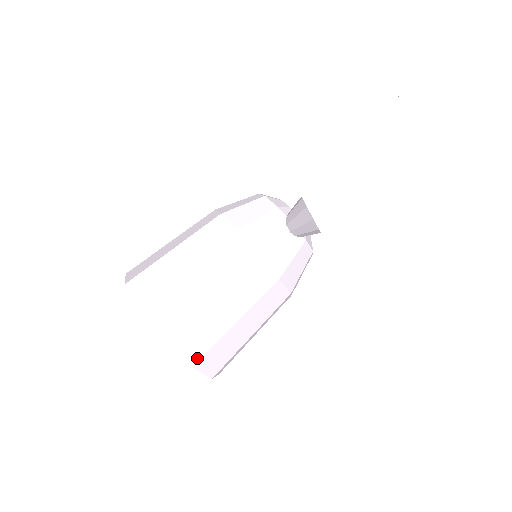
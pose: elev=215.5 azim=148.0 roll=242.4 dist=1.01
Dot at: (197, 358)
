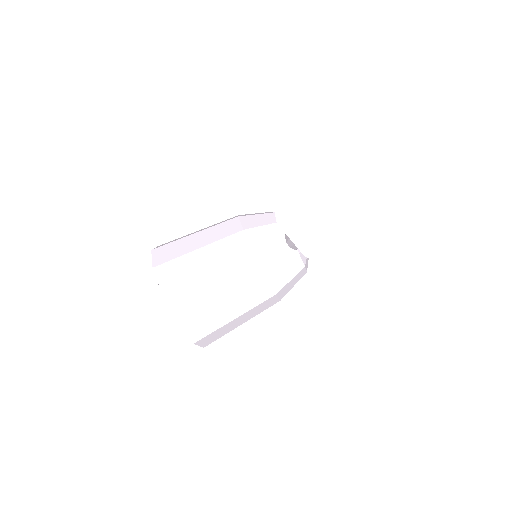
Dot at: (184, 319)
